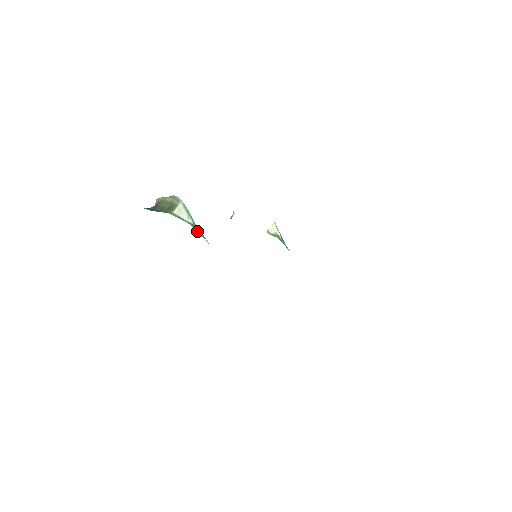
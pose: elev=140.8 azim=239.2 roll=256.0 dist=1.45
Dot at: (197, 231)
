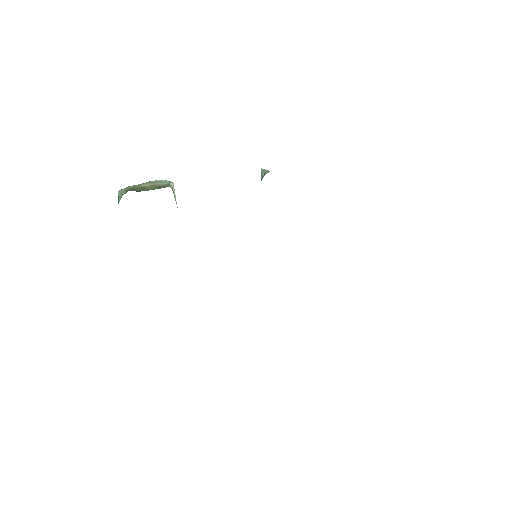
Dot at: occluded
